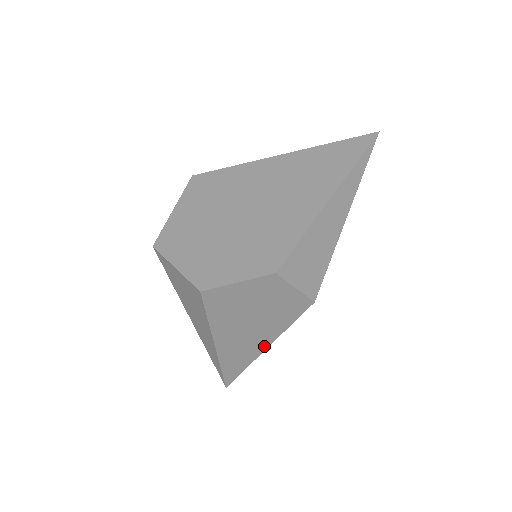
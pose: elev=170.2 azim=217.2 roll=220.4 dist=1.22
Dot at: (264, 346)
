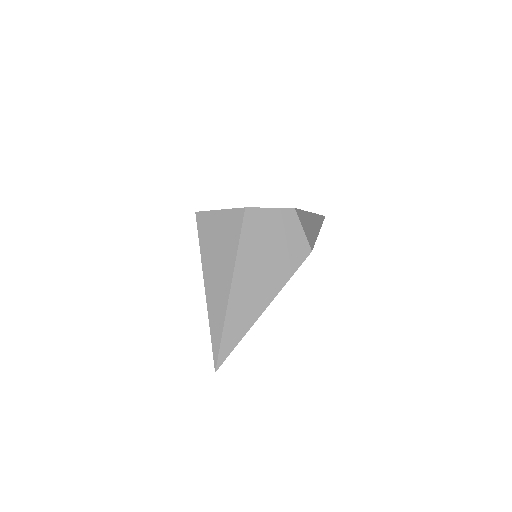
Dot at: (267, 301)
